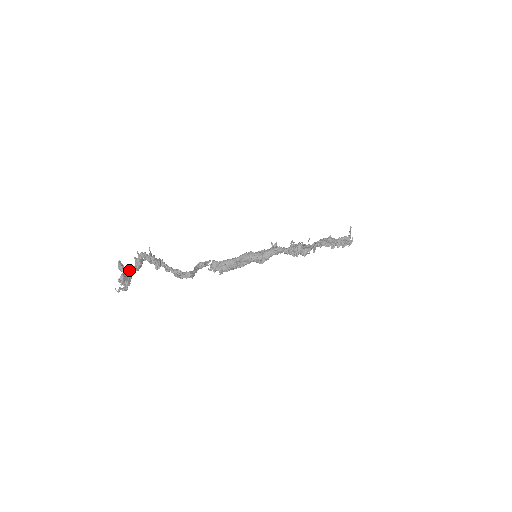
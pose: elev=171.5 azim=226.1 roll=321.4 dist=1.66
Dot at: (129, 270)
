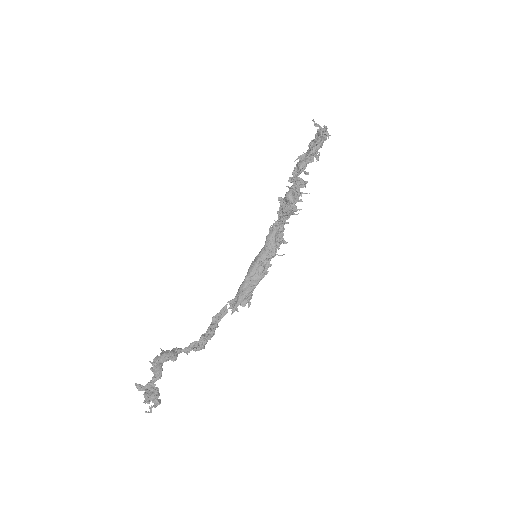
Dot at: (151, 384)
